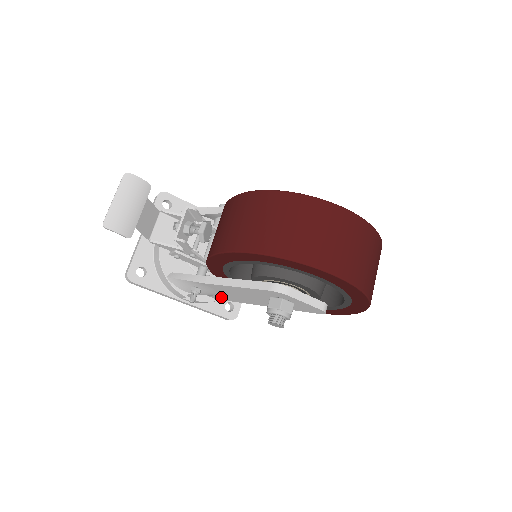
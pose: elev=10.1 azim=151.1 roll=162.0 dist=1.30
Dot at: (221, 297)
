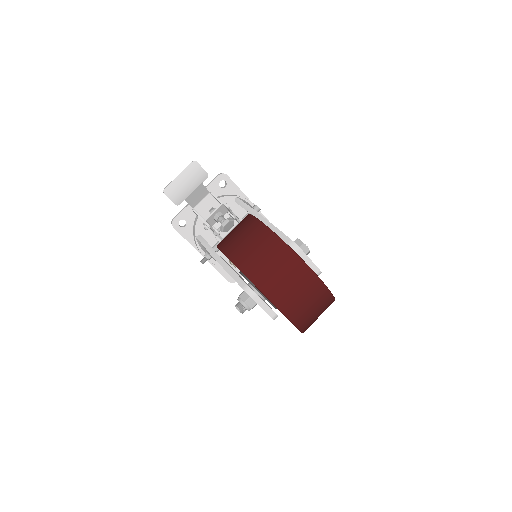
Dot at: occluded
